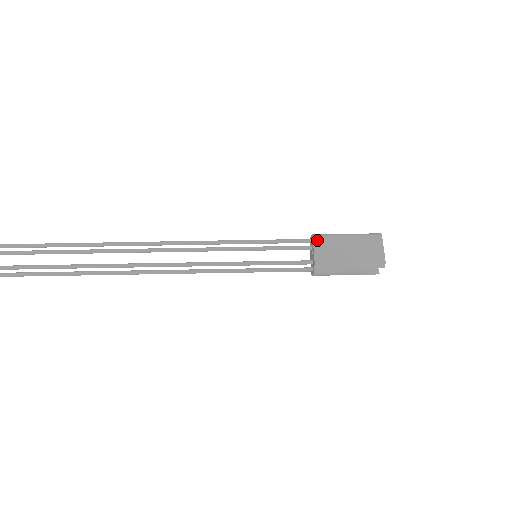
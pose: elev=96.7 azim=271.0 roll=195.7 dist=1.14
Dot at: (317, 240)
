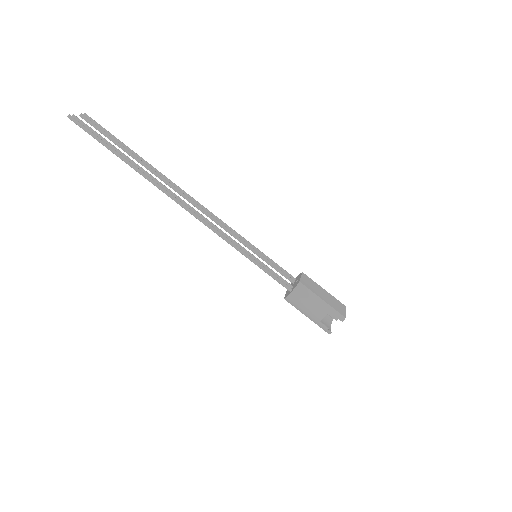
Dot at: (305, 275)
